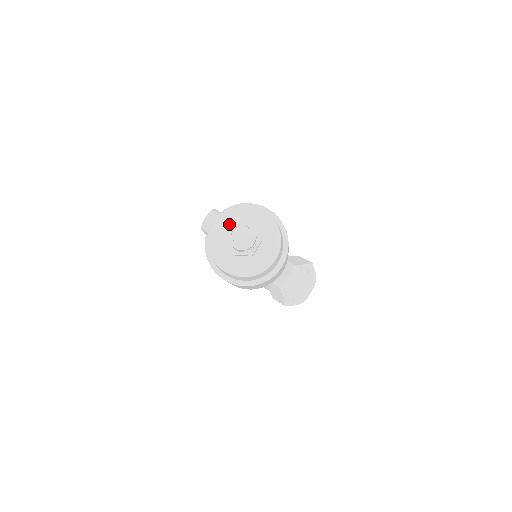
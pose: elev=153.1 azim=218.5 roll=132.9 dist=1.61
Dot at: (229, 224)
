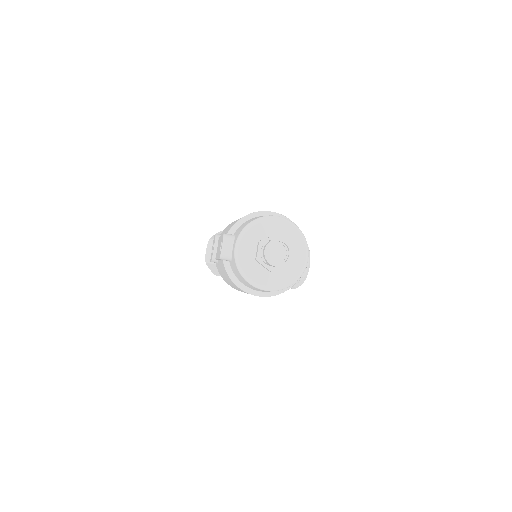
Dot at: (252, 244)
